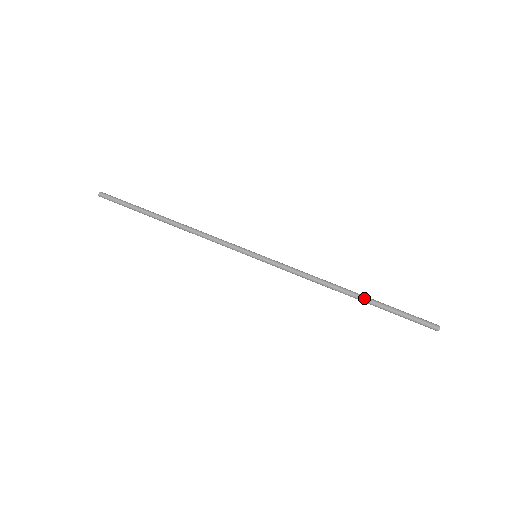
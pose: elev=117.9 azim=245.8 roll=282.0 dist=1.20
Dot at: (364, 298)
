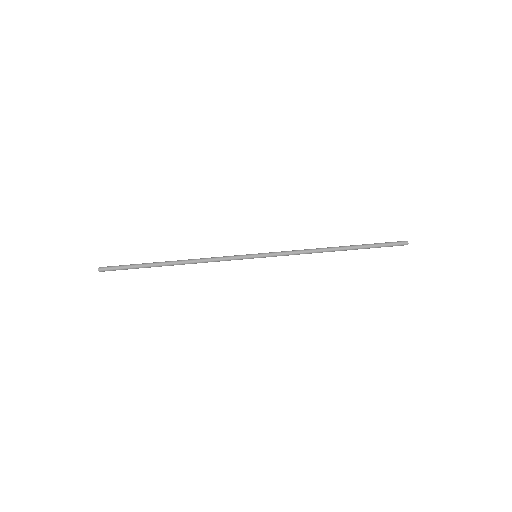
Dot at: (349, 248)
